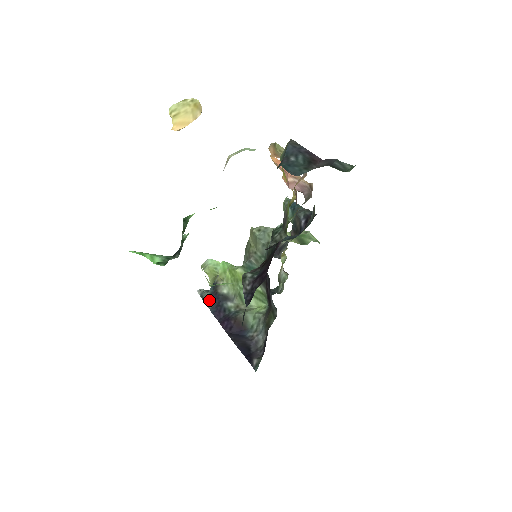
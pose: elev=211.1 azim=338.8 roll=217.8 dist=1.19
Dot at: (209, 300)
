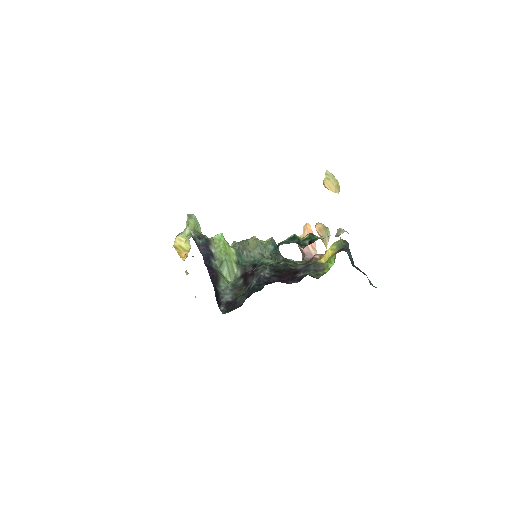
Dot at: (200, 245)
